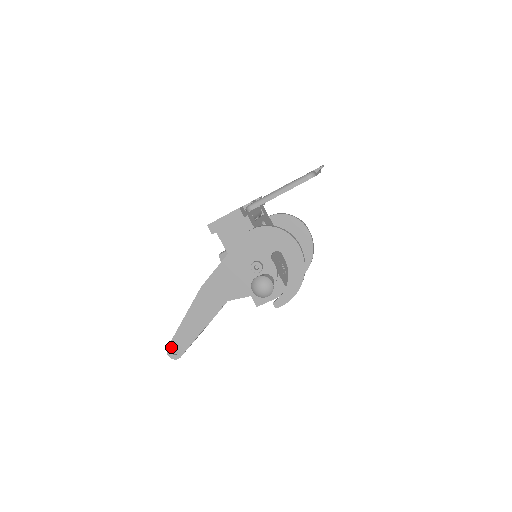
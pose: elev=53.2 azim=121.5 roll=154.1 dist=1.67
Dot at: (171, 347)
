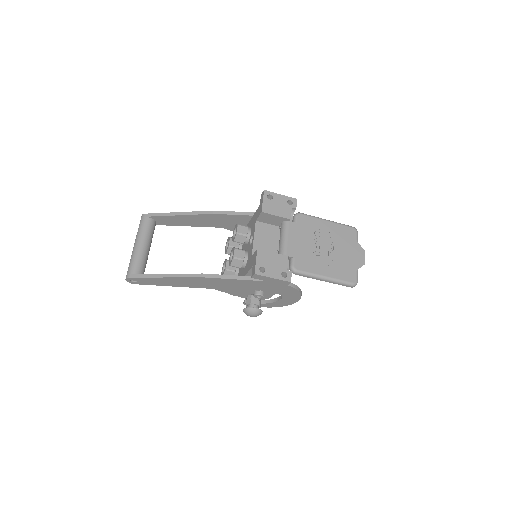
Dot at: (134, 279)
